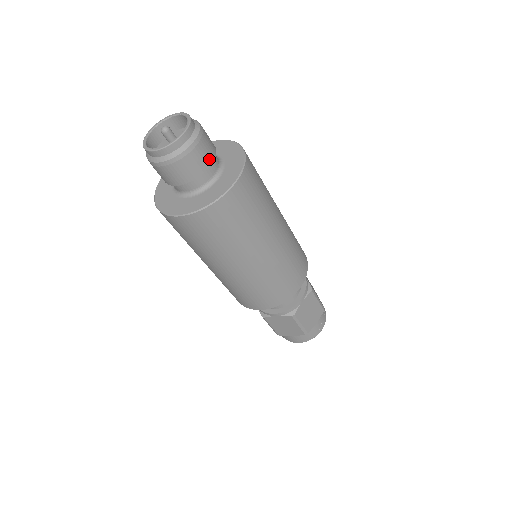
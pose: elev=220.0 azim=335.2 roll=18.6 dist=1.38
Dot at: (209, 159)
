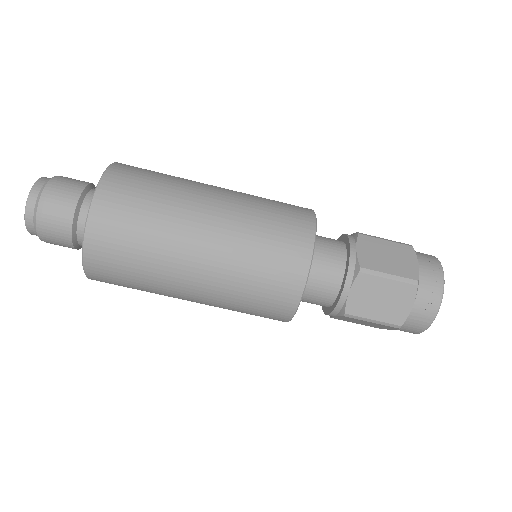
Dot at: (67, 216)
